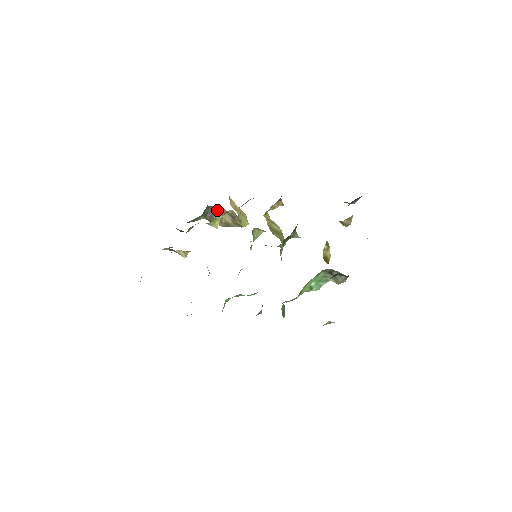
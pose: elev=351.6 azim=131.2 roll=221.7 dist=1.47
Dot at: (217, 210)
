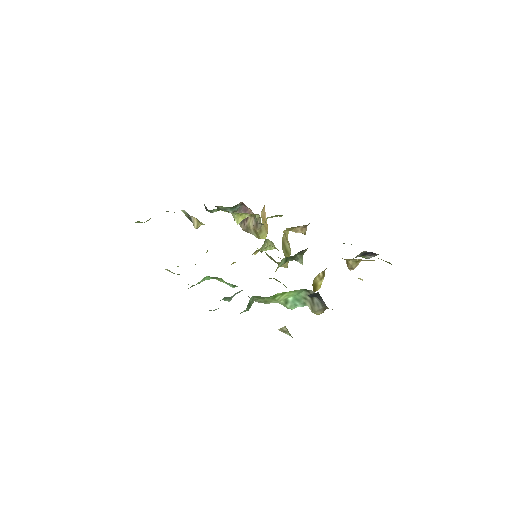
Dot at: (247, 212)
